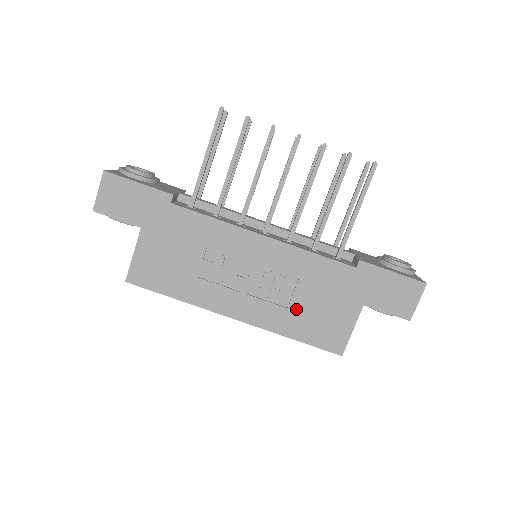
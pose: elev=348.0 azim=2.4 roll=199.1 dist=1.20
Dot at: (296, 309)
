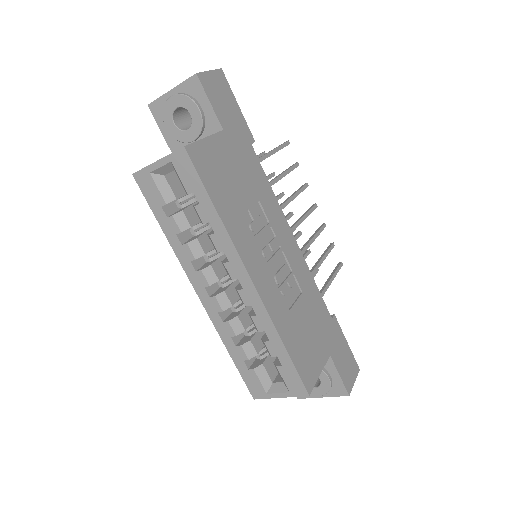
Dot at: (294, 317)
